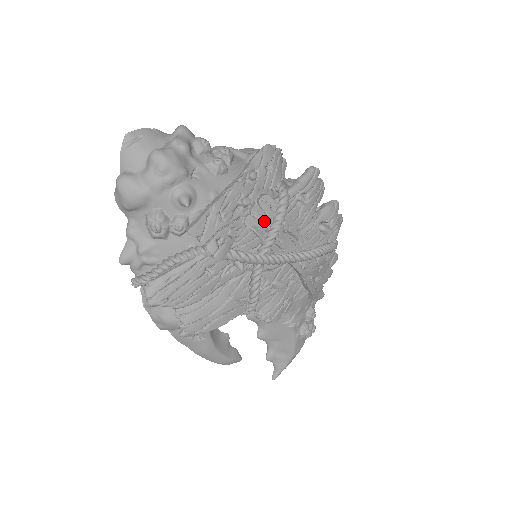
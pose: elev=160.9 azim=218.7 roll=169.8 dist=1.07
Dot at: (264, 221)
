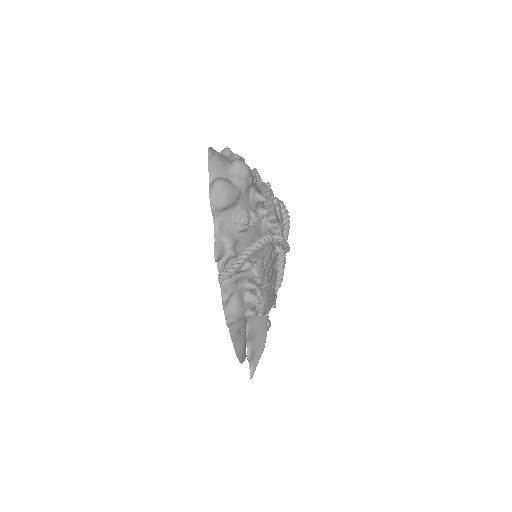
Dot at: occluded
